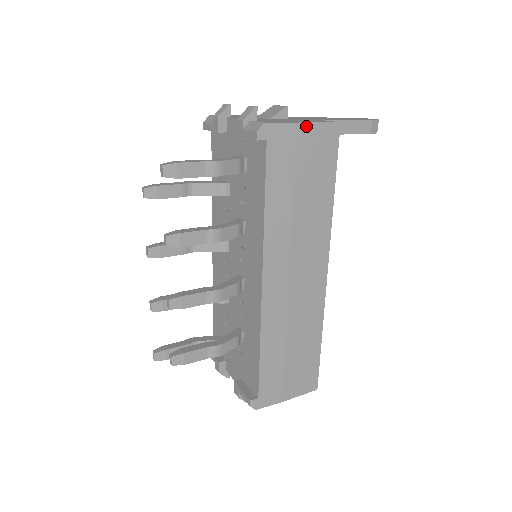
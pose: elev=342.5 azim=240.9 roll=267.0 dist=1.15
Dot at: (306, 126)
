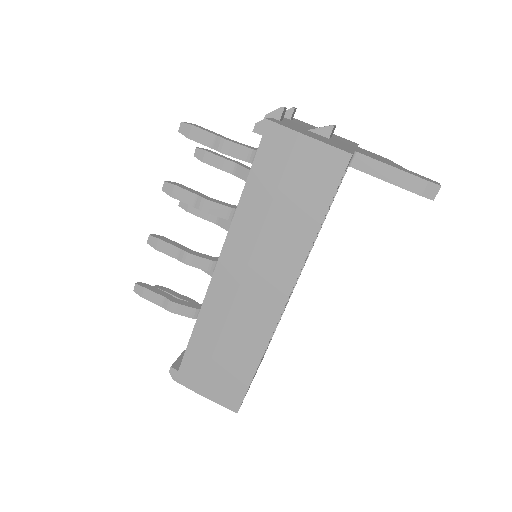
Dot at: (309, 140)
